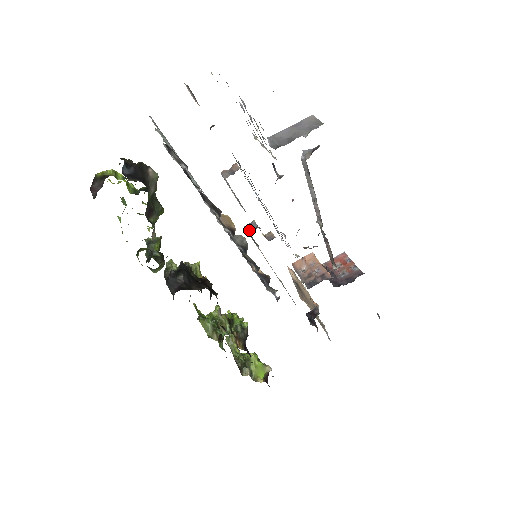
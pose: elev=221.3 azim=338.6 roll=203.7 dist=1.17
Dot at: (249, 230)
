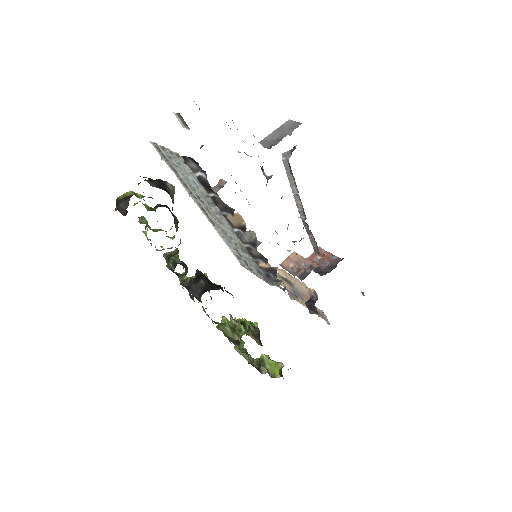
Dot at: occluded
